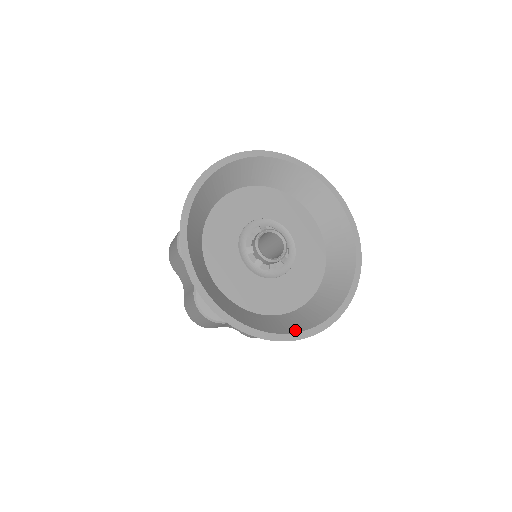
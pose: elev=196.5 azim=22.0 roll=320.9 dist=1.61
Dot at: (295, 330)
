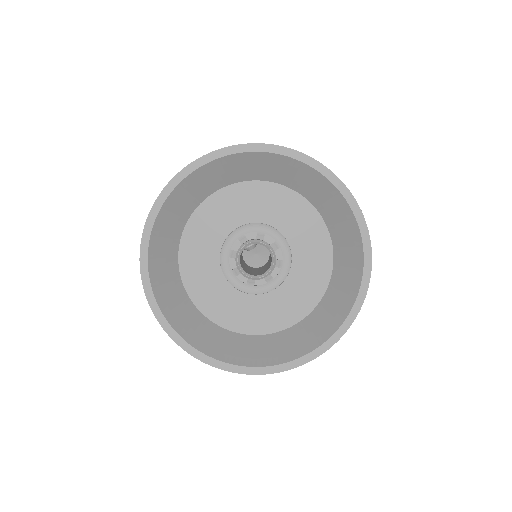
Dot at: (232, 360)
